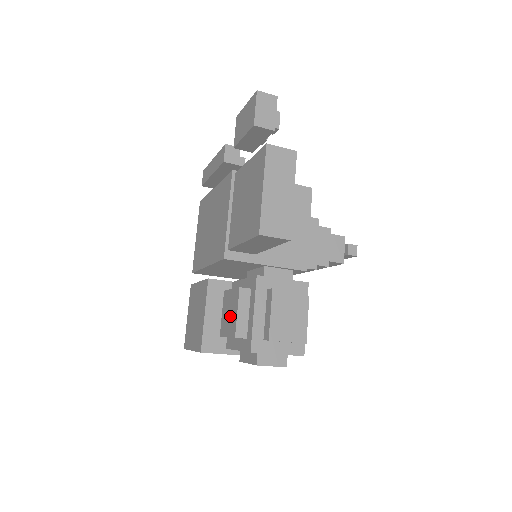
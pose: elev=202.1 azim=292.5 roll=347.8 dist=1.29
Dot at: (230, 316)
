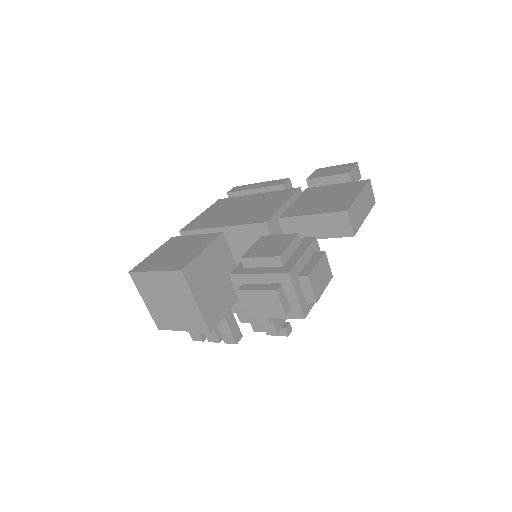
Dot at: (272, 246)
